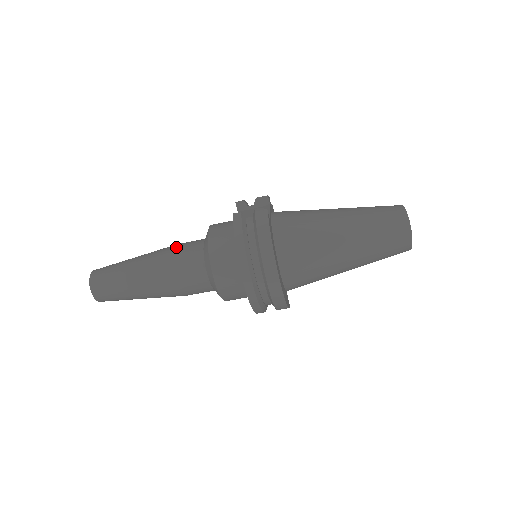
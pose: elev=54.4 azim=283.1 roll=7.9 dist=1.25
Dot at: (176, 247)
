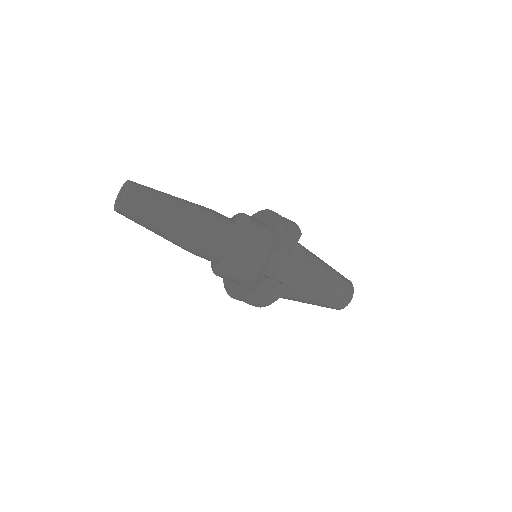
Dot at: (211, 238)
